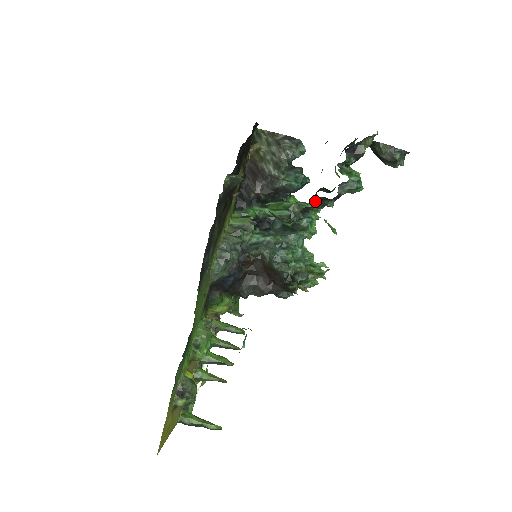
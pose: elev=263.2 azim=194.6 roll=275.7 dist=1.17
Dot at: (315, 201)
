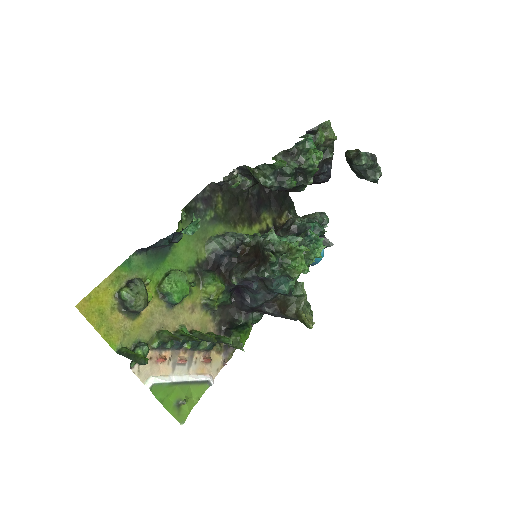
Dot at: occluded
